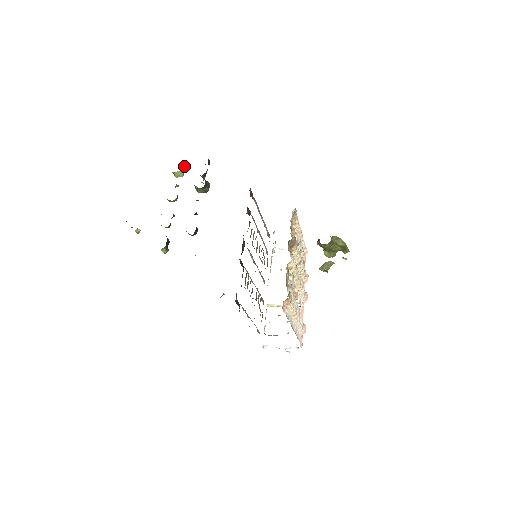
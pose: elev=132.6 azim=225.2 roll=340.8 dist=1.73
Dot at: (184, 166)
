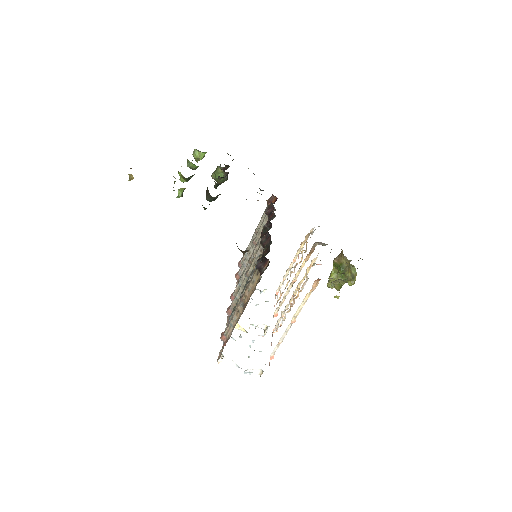
Dot at: occluded
